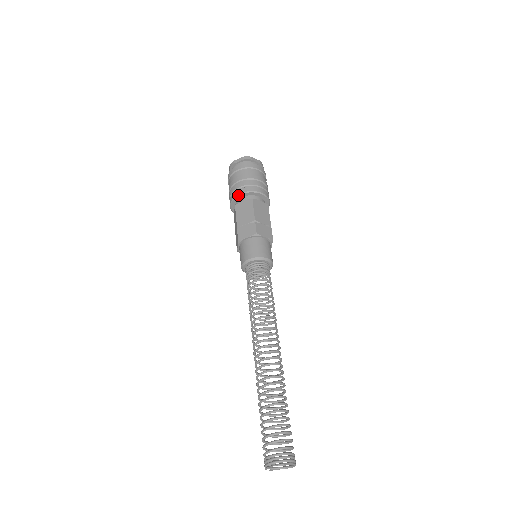
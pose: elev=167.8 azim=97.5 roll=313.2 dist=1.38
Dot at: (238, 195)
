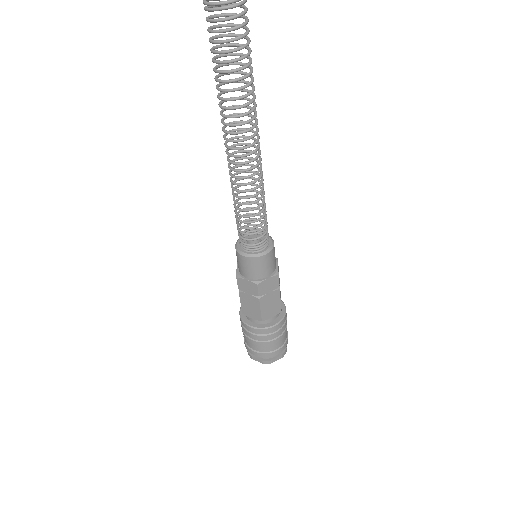
Dot at: occluded
